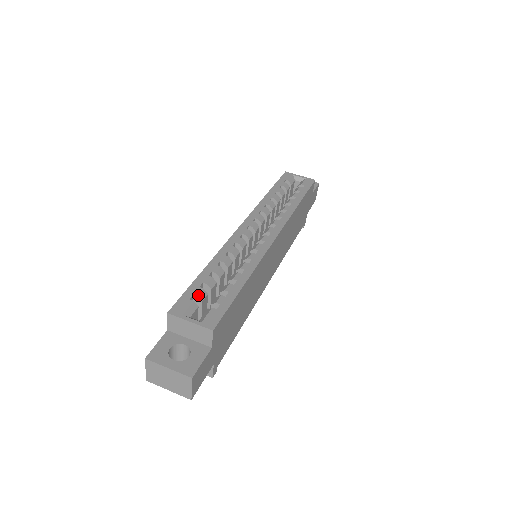
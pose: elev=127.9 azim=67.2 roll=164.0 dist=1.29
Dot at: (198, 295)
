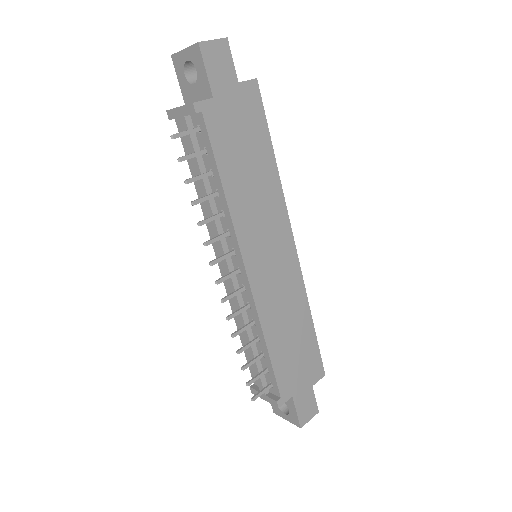
Dot at: occluded
